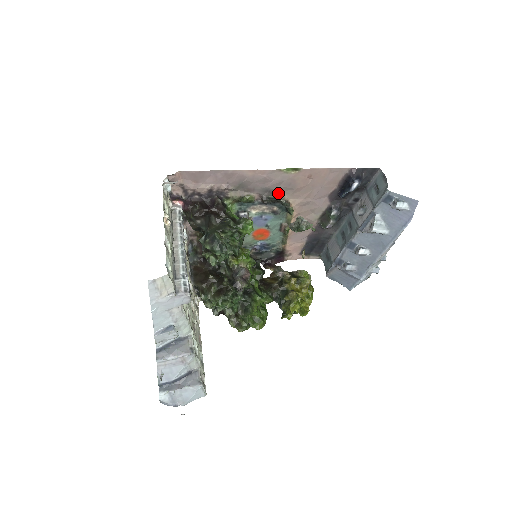
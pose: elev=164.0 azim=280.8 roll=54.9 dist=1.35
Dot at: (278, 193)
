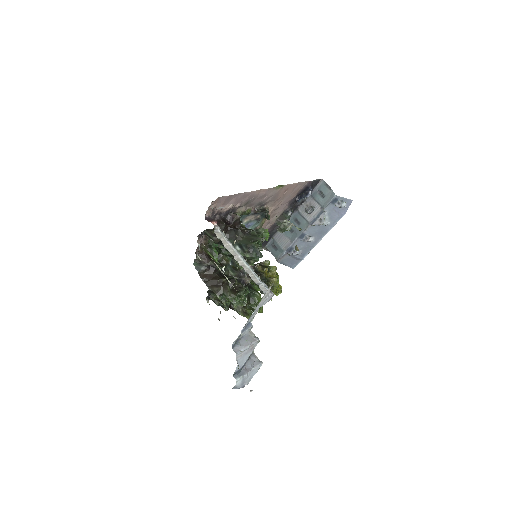
Dot at: (265, 204)
